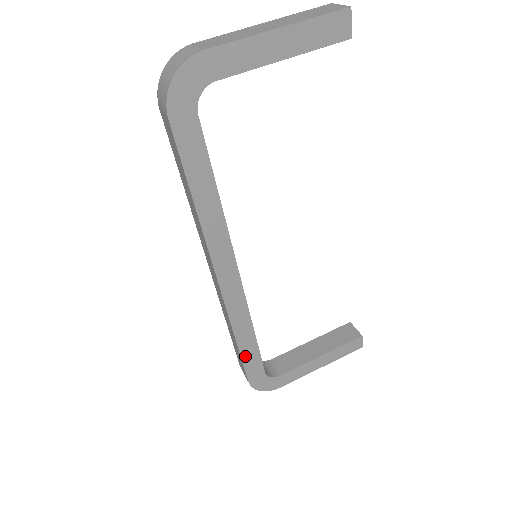
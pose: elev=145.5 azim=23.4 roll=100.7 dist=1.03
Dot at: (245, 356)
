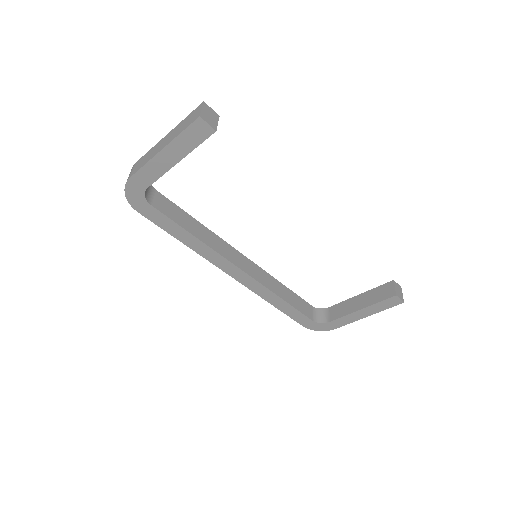
Dot at: (287, 312)
